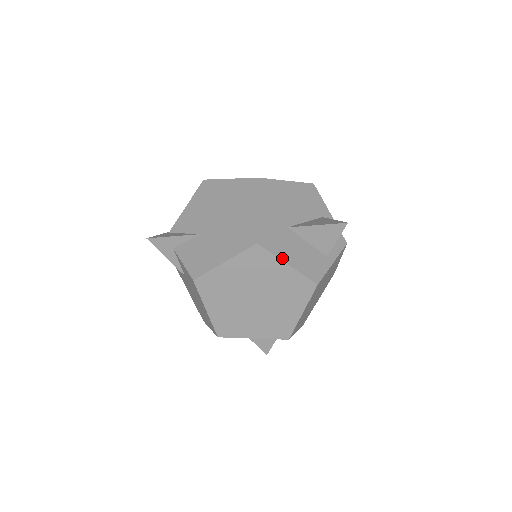
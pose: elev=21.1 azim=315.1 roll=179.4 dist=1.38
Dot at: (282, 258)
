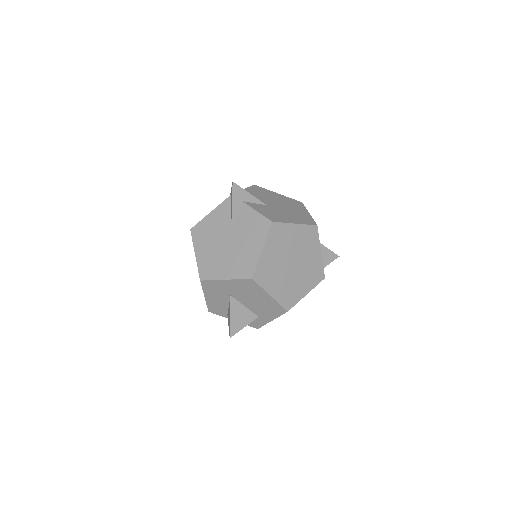
Dot at: occluded
